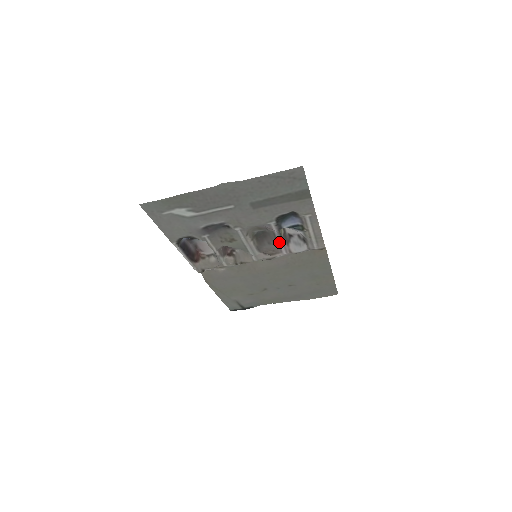
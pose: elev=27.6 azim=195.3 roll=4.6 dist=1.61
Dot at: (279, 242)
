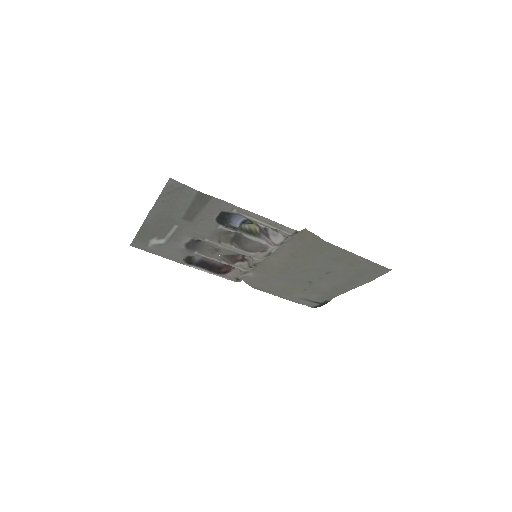
Dot at: (253, 239)
